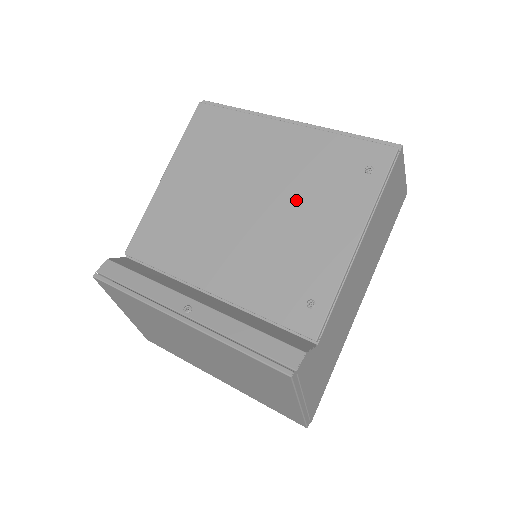
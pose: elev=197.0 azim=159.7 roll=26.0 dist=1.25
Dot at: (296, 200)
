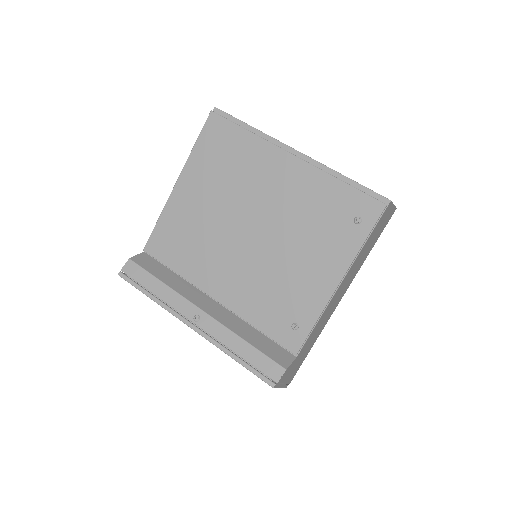
Dot at: (292, 234)
